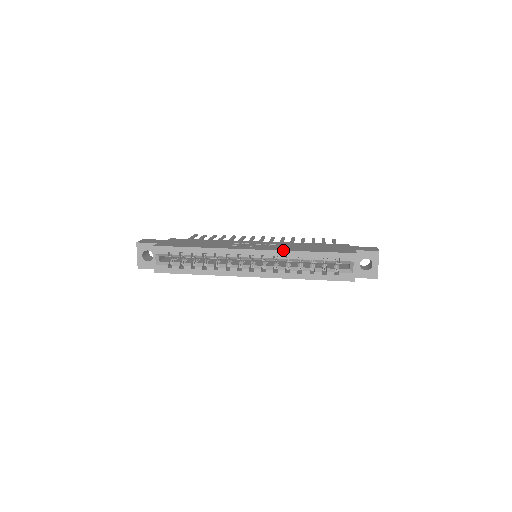
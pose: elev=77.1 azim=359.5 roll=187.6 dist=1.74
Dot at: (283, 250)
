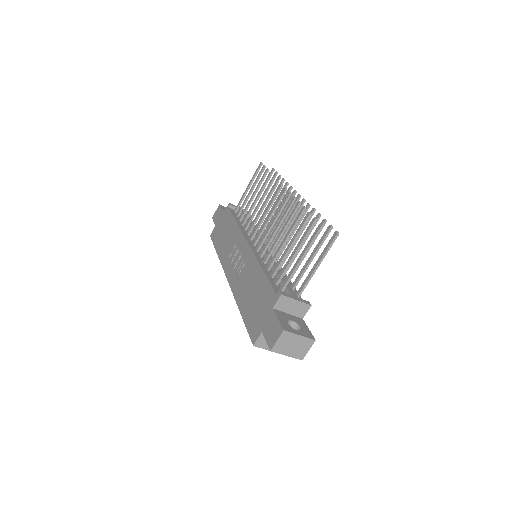
Dot at: occluded
